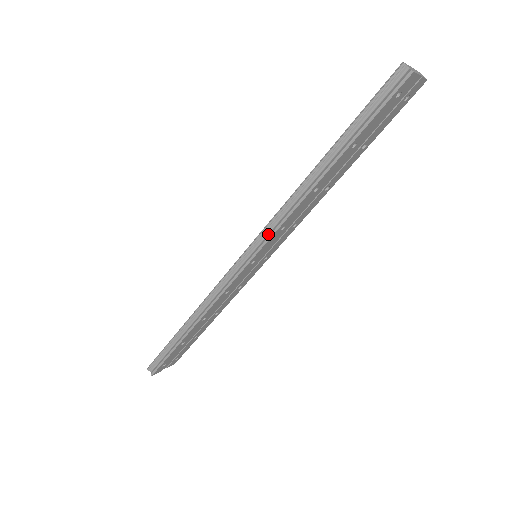
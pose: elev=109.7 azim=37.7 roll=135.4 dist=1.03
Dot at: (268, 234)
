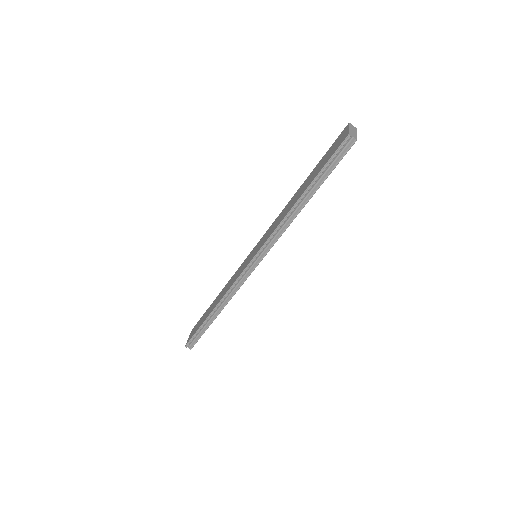
Dot at: (268, 246)
